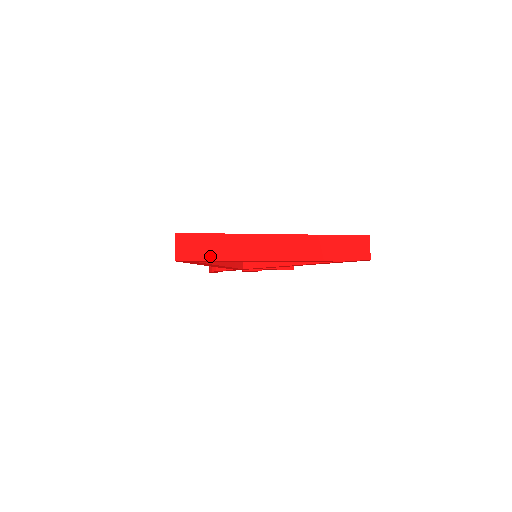
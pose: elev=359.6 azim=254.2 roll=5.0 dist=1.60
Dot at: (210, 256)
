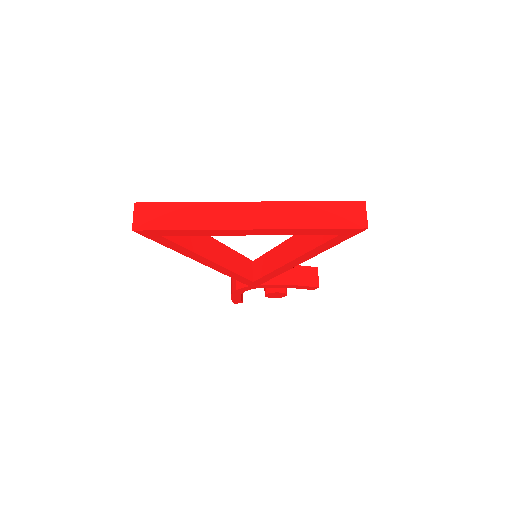
Dot at: (170, 225)
